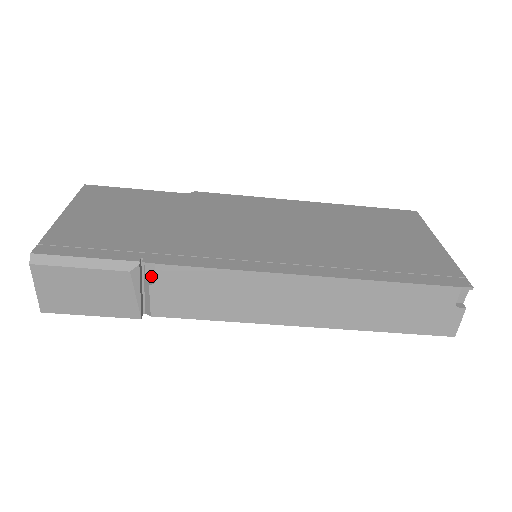
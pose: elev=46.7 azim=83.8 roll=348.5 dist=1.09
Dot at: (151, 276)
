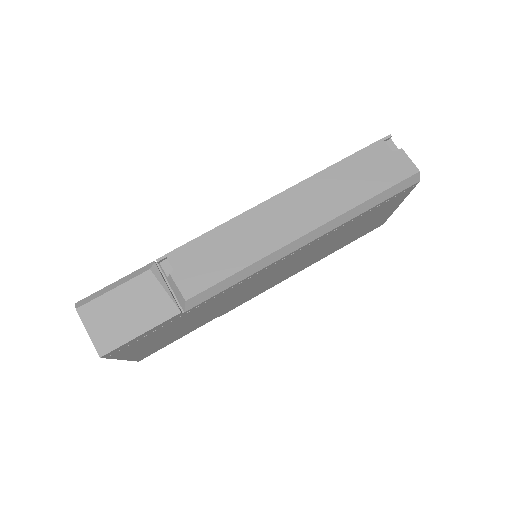
Dot at: (170, 272)
